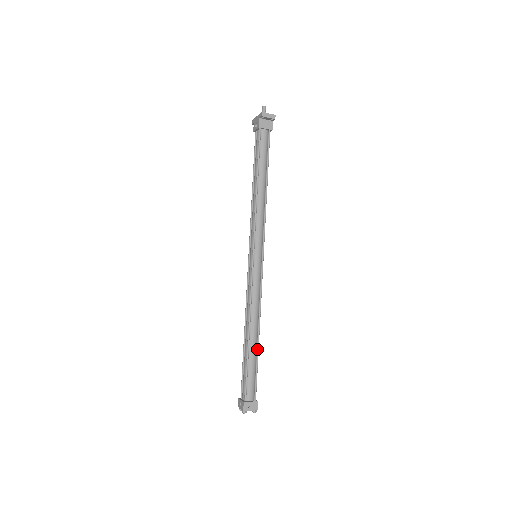
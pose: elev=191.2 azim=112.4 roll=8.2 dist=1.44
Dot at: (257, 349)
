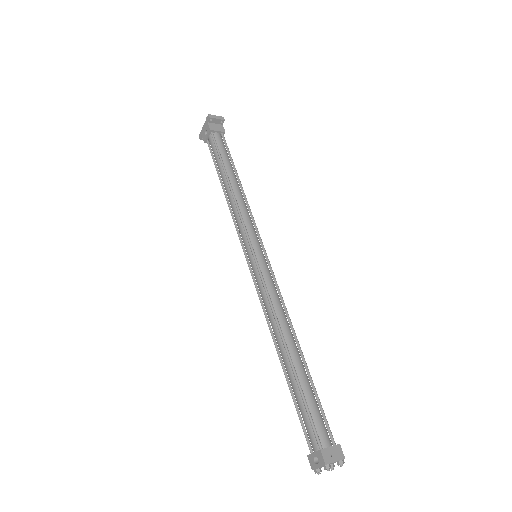
Dot at: (305, 367)
